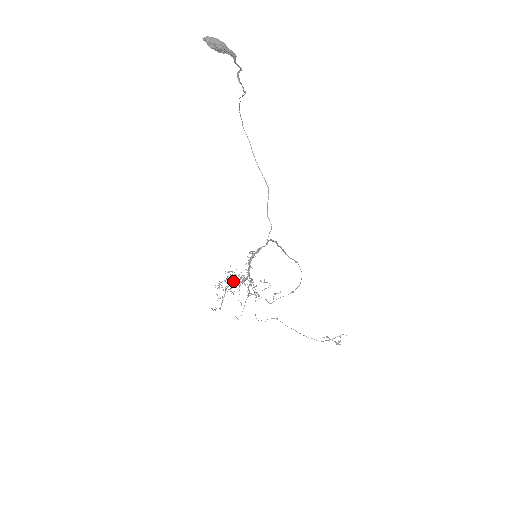
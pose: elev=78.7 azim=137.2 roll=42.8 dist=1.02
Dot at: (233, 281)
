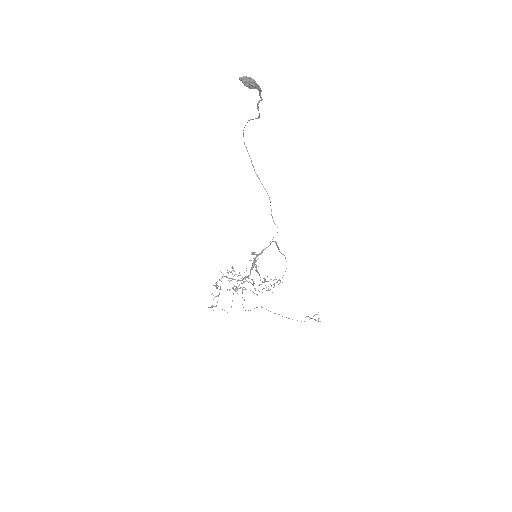
Dot at: (231, 280)
